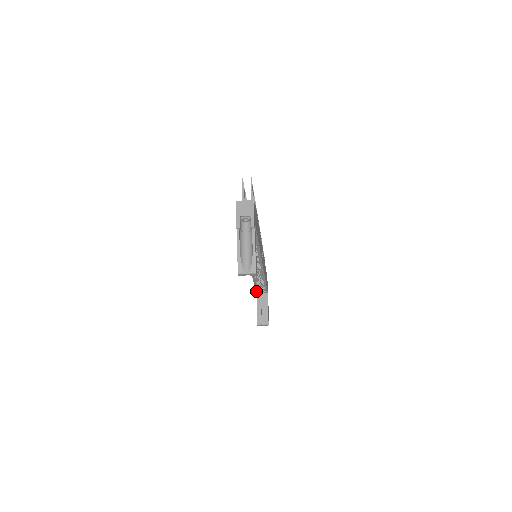
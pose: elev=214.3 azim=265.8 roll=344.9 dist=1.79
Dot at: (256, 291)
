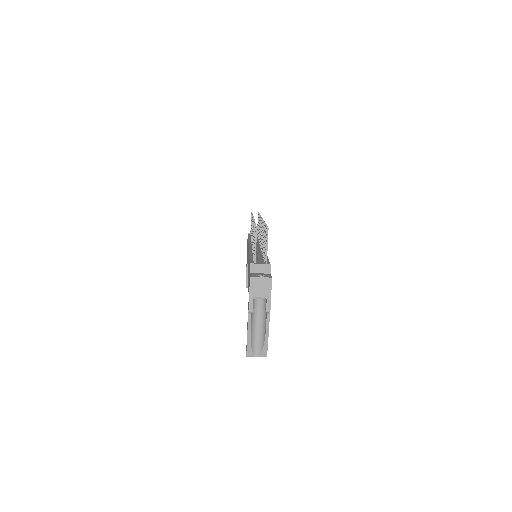
Dot at: occluded
